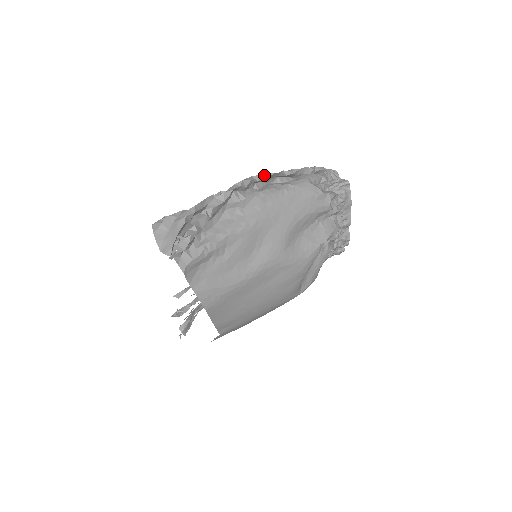
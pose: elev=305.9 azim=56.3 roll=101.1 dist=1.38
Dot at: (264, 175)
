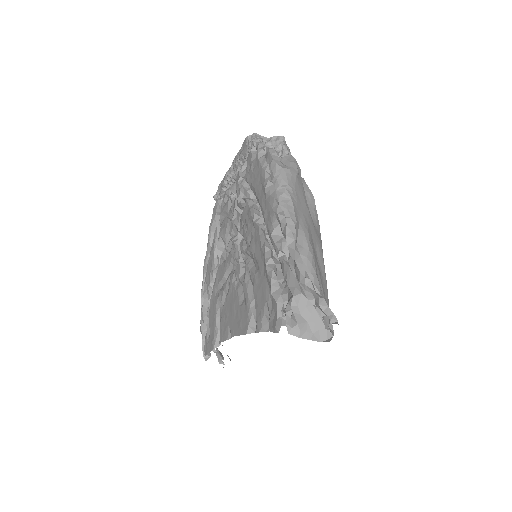
Dot at: (277, 201)
